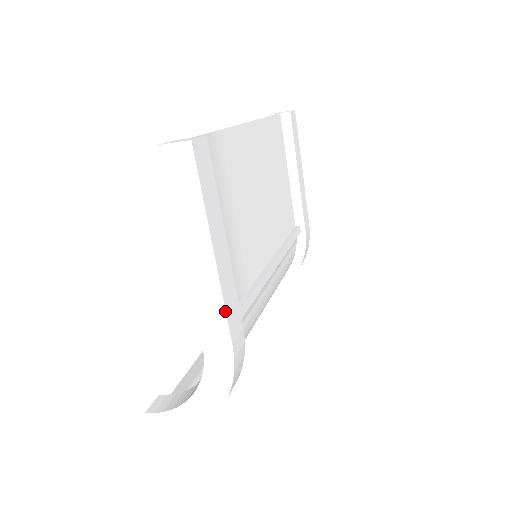
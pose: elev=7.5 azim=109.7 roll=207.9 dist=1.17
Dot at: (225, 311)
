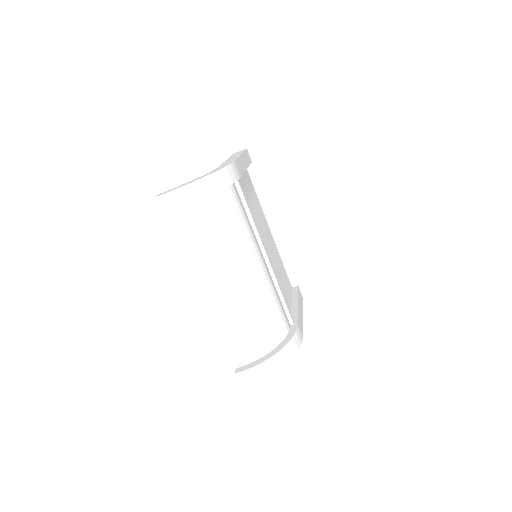
Dot at: (237, 158)
